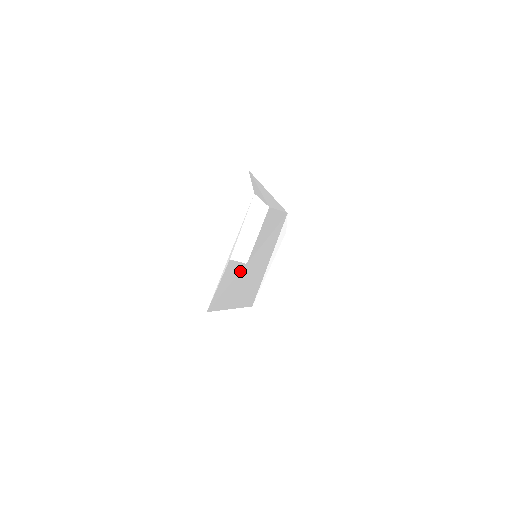
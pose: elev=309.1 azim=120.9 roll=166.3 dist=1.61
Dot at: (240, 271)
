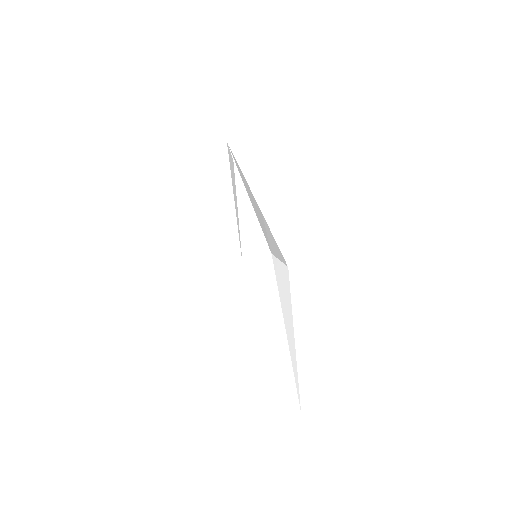
Dot at: occluded
